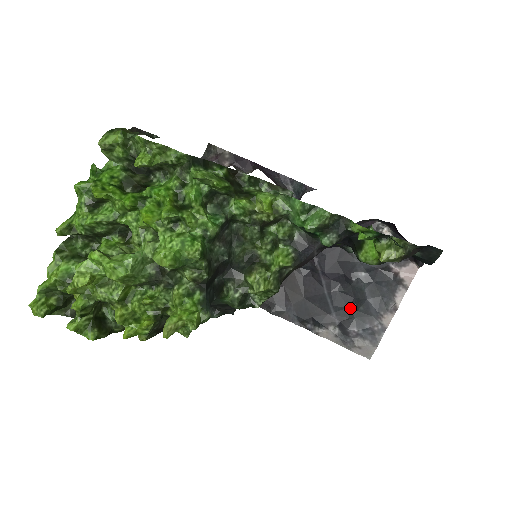
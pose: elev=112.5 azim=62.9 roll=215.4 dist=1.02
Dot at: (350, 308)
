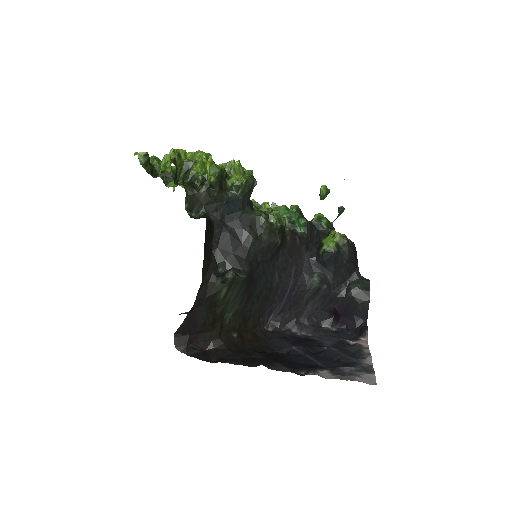
Dot at: (333, 362)
